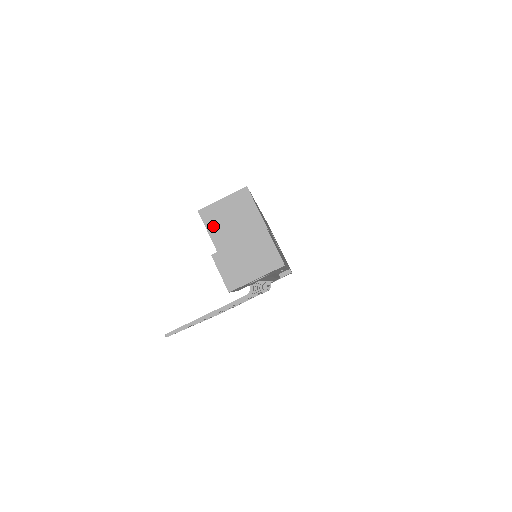
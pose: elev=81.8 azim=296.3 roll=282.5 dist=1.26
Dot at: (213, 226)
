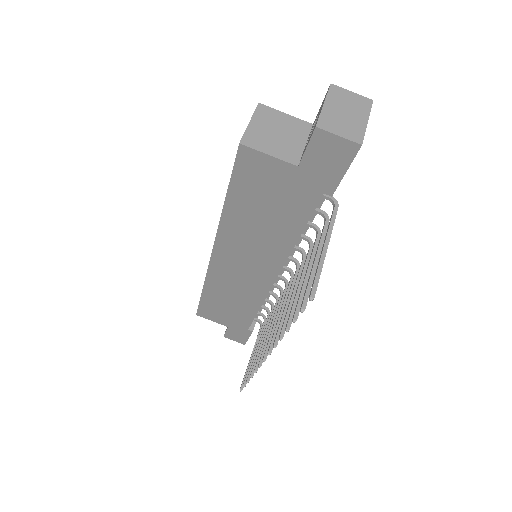
Dot at: (265, 147)
